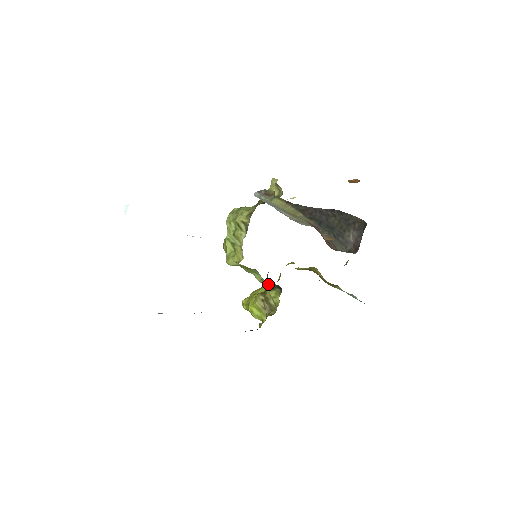
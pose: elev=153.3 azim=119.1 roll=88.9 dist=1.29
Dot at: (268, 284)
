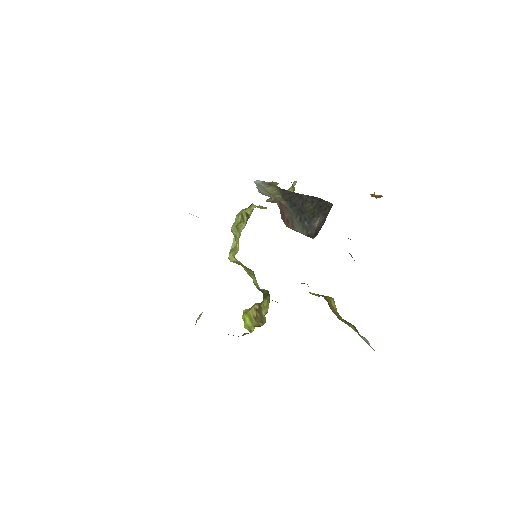
Dot at: occluded
